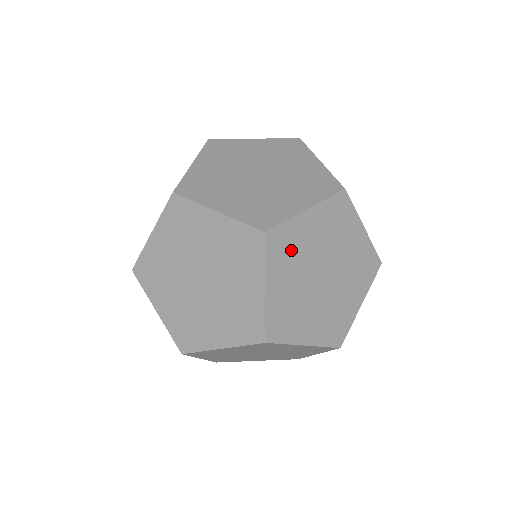
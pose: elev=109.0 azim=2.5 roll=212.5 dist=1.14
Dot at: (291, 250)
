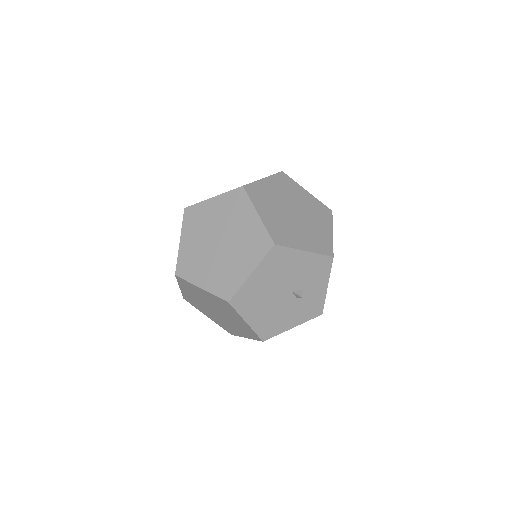
Dot at: (199, 221)
